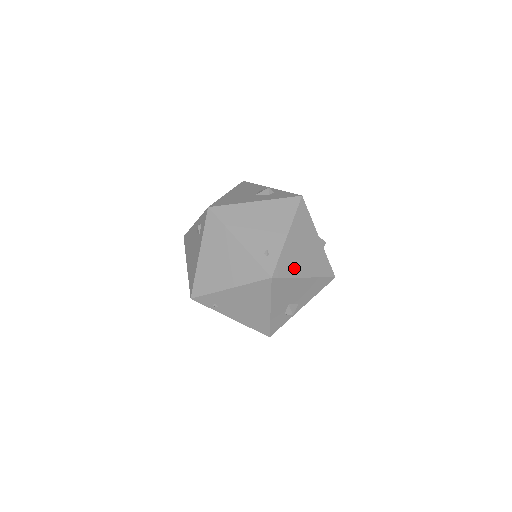
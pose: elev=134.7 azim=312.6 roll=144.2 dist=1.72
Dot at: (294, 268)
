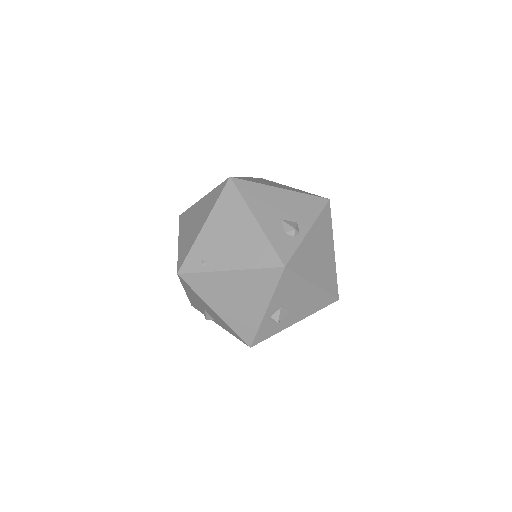
Dot at: occluded
